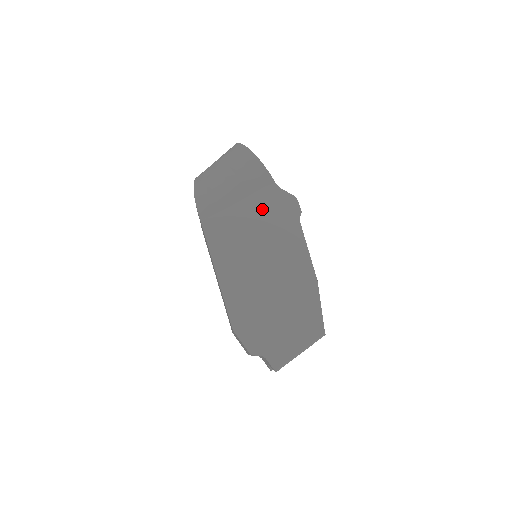
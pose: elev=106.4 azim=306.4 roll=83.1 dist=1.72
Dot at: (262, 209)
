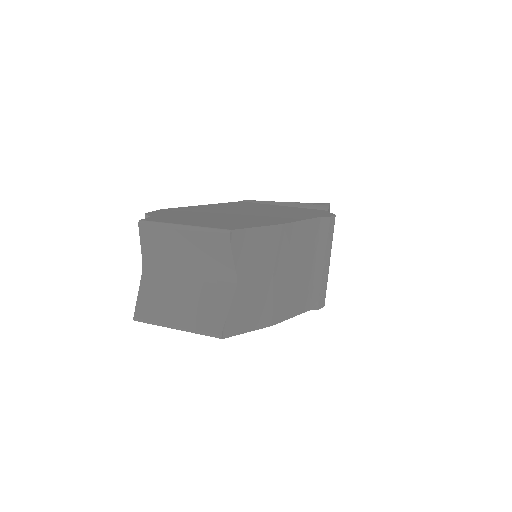
Dot at: (296, 210)
